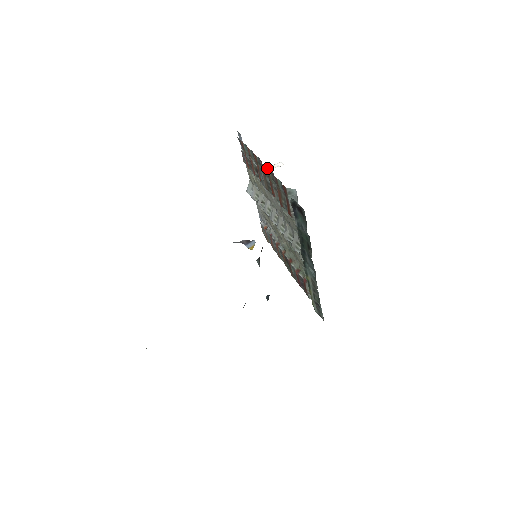
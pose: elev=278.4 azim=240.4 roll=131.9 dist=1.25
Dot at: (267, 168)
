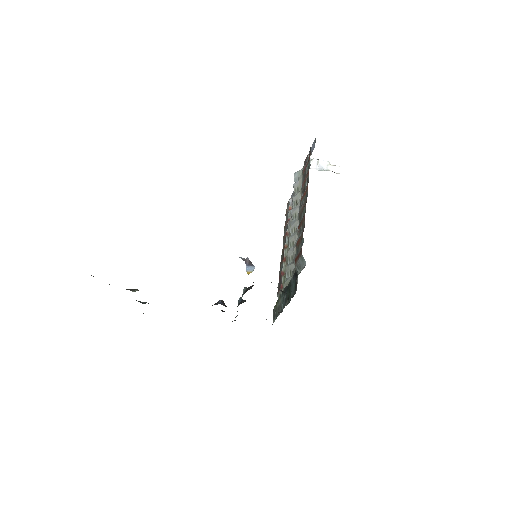
Dot at: (325, 164)
